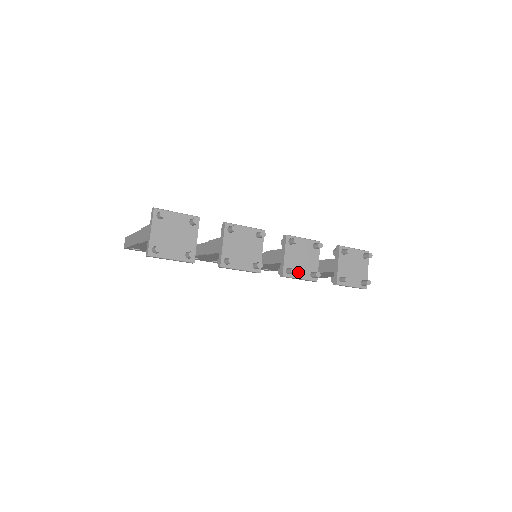
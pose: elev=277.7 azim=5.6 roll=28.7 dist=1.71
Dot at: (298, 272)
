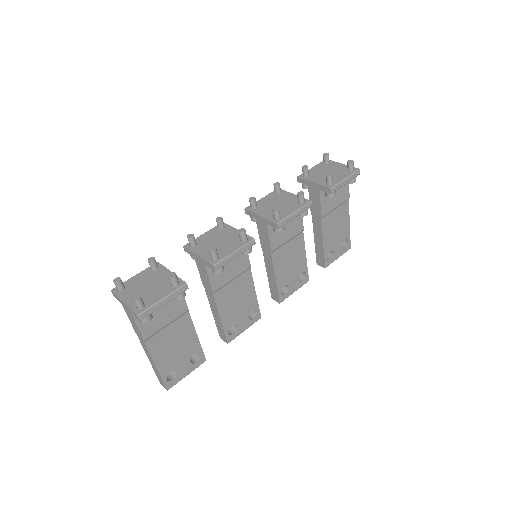
Dot at: (286, 212)
